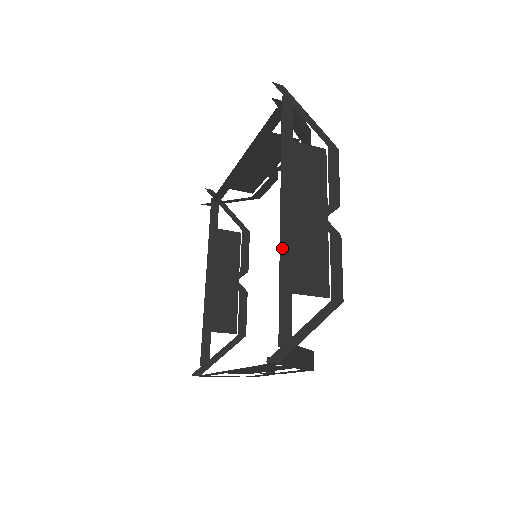
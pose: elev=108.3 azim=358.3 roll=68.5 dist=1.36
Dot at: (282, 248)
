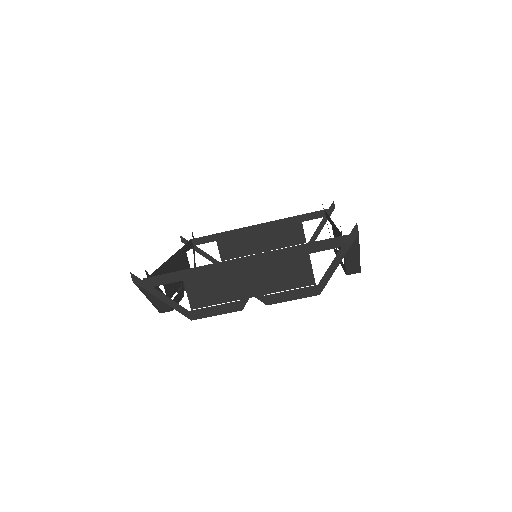
Dot at: occluded
